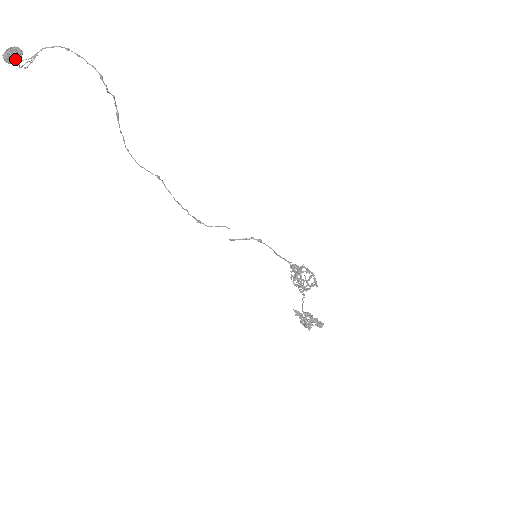
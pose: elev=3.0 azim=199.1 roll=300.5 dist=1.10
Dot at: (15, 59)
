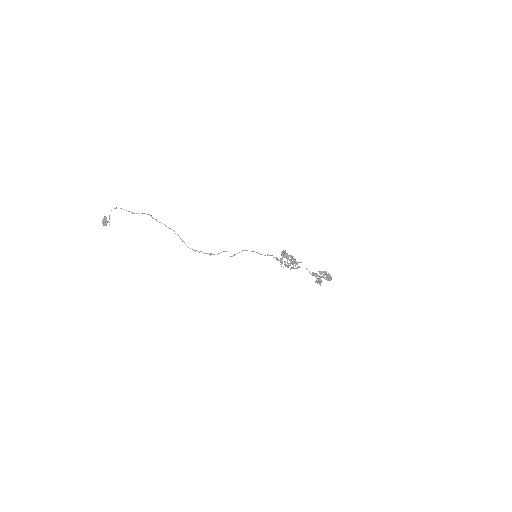
Dot at: (106, 223)
